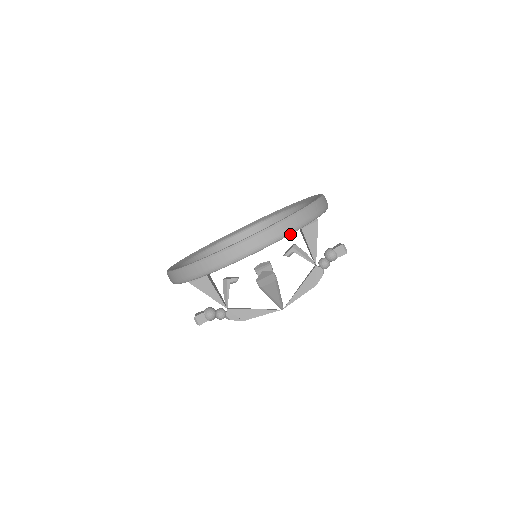
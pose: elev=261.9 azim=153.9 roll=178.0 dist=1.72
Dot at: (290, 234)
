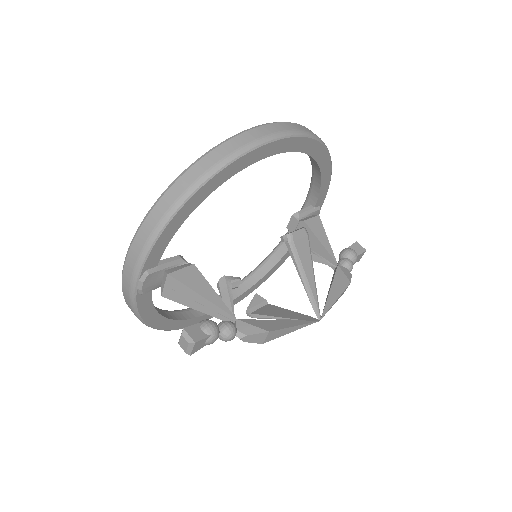
Dot at: (318, 141)
